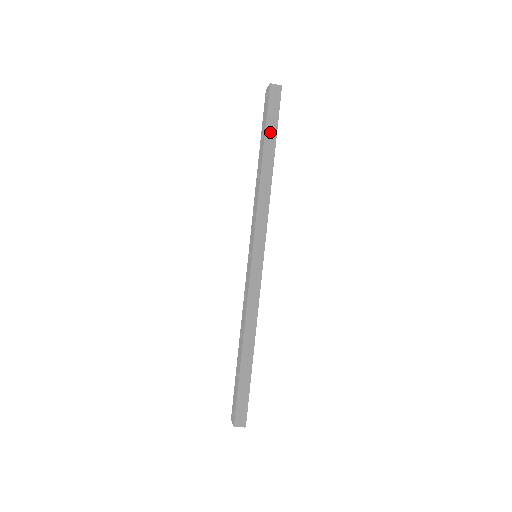
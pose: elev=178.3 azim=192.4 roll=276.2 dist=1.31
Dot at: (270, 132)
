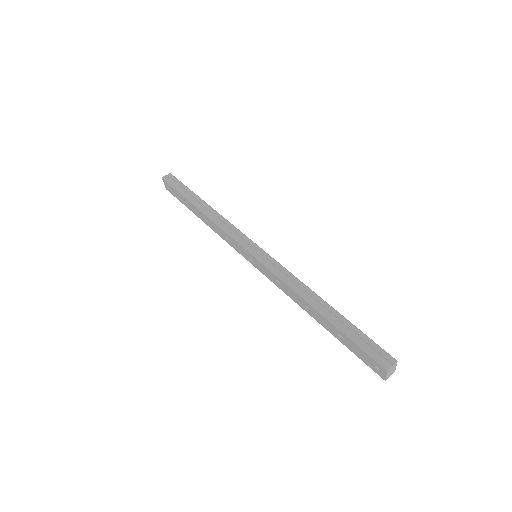
Dot at: (186, 194)
